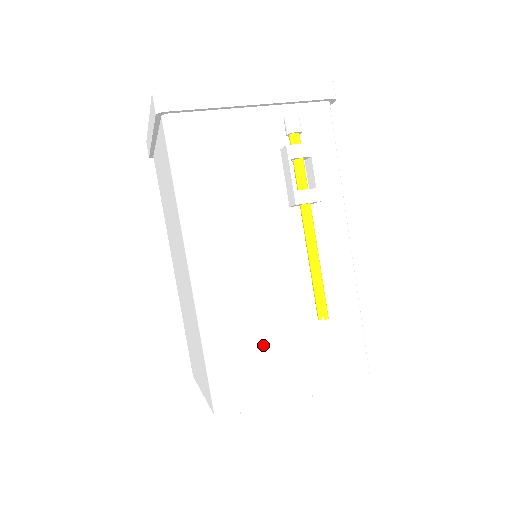
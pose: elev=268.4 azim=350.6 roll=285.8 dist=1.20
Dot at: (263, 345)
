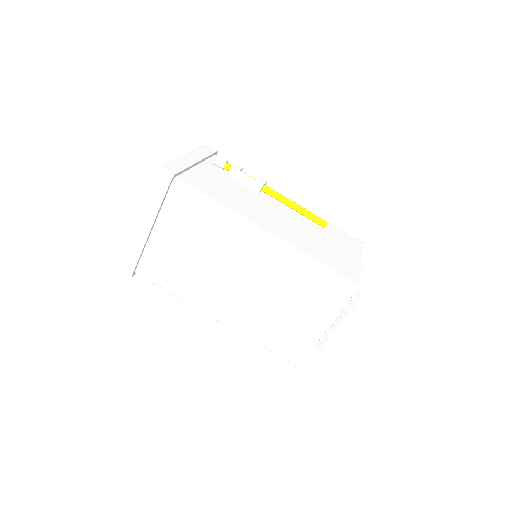
Dot at: (326, 249)
